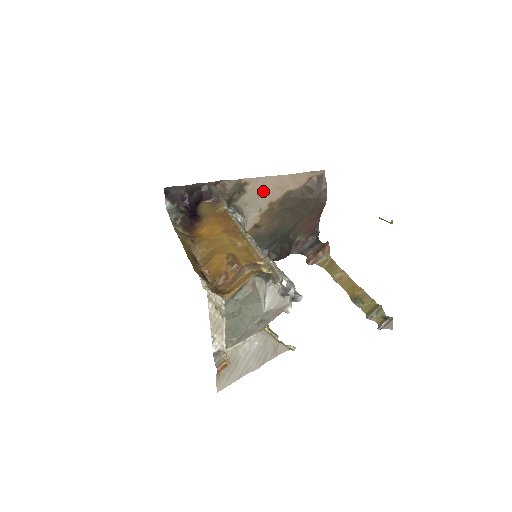
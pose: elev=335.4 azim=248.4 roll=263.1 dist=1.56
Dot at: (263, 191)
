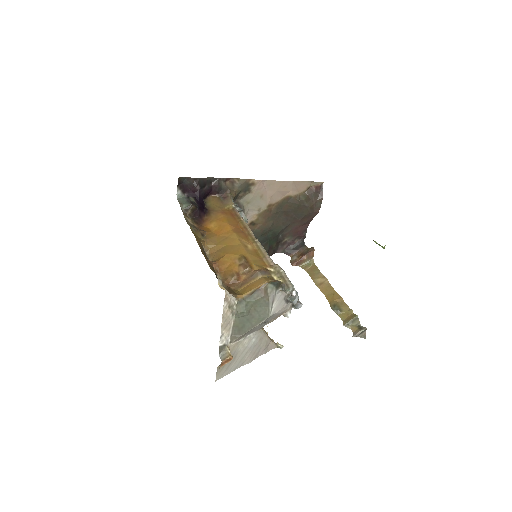
Dot at: (266, 193)
